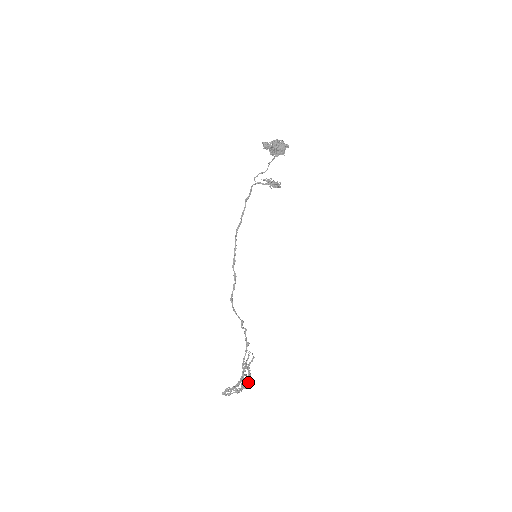
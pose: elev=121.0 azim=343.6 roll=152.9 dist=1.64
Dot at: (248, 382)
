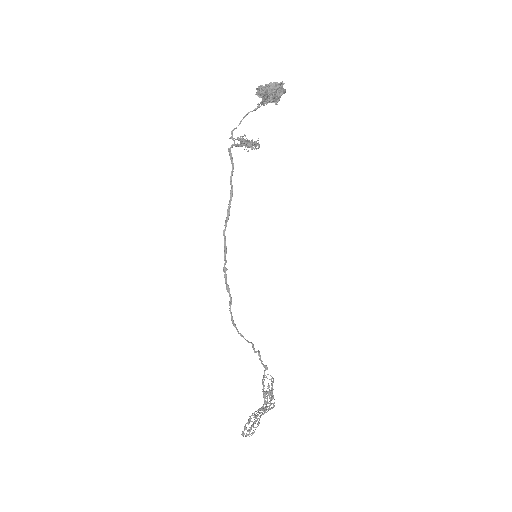
Dot at: occluded
